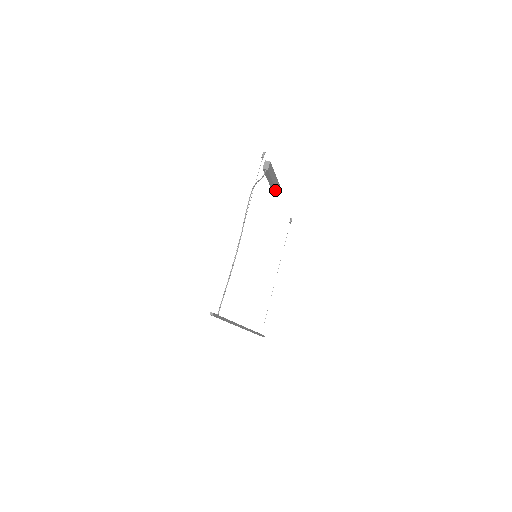
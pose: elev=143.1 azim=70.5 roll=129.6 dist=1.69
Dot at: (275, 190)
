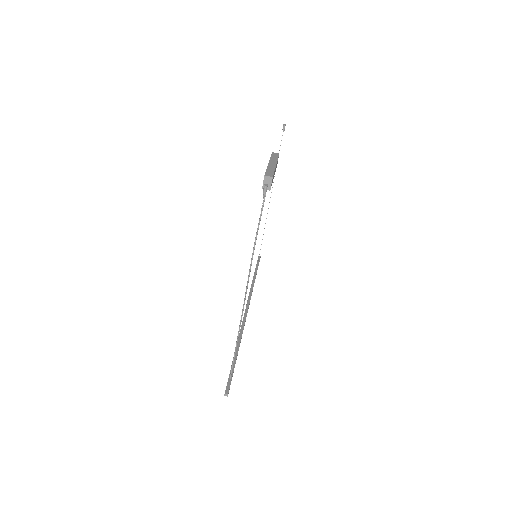
Dot at: occluded
